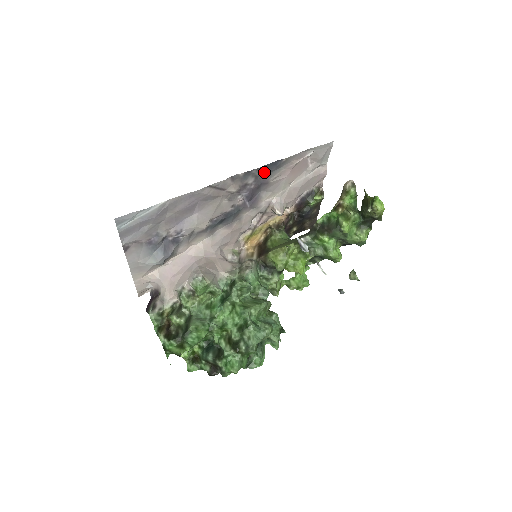
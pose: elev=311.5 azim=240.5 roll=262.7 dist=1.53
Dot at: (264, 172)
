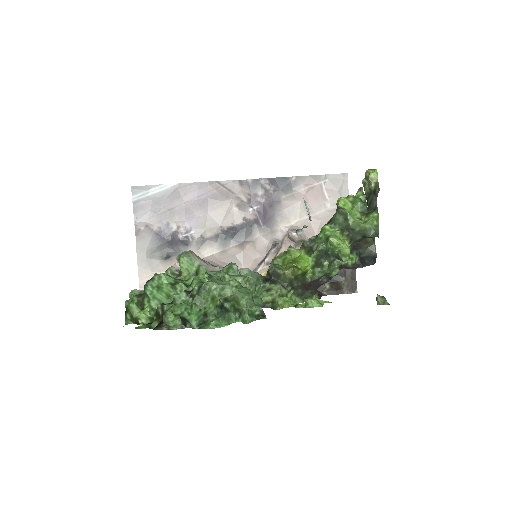
Dot at: (274, 186)
